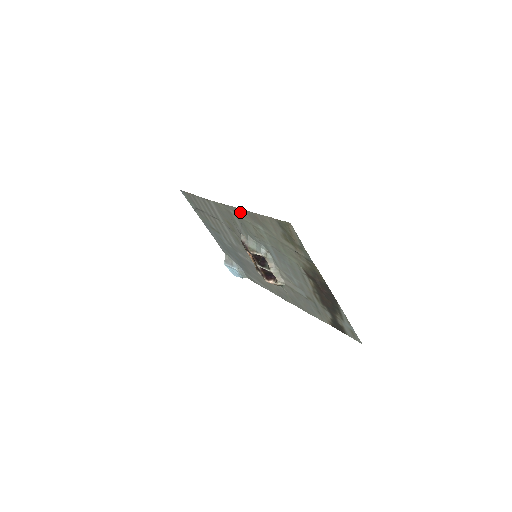
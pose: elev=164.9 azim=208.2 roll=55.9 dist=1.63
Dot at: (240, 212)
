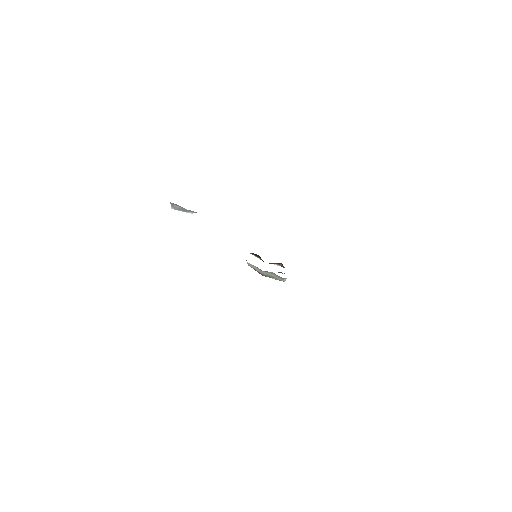
Dot at: occluded
